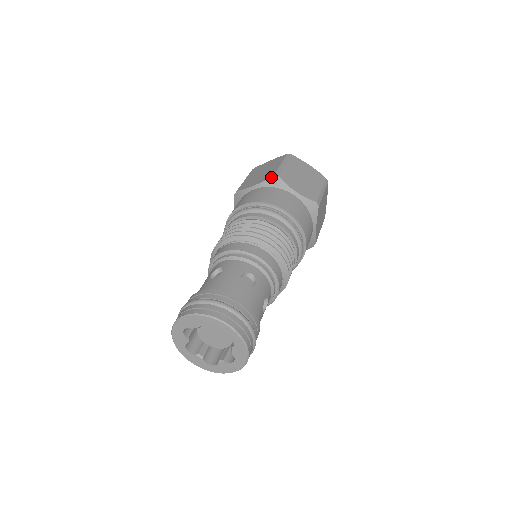
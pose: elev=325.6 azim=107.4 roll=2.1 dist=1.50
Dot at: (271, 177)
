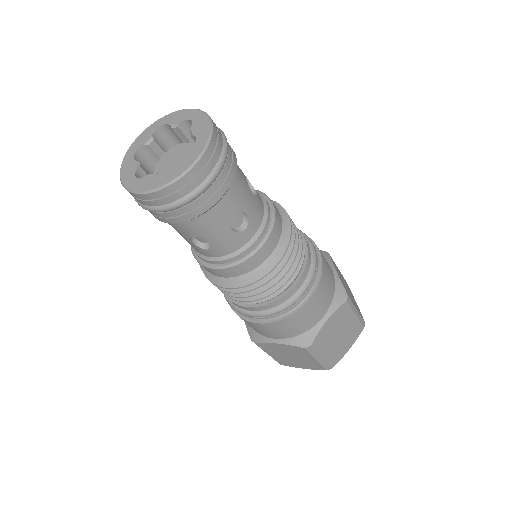
Dot at: occluded
